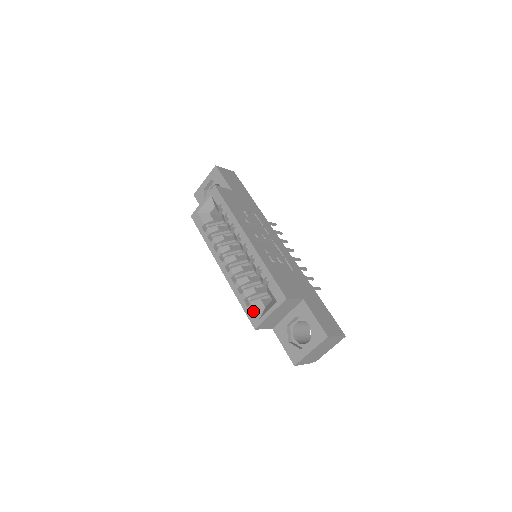
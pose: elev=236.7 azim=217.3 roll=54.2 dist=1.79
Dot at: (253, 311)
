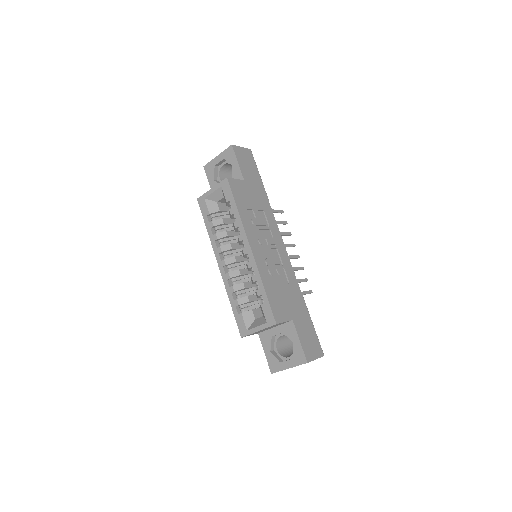
Dot at: (243, 321)
